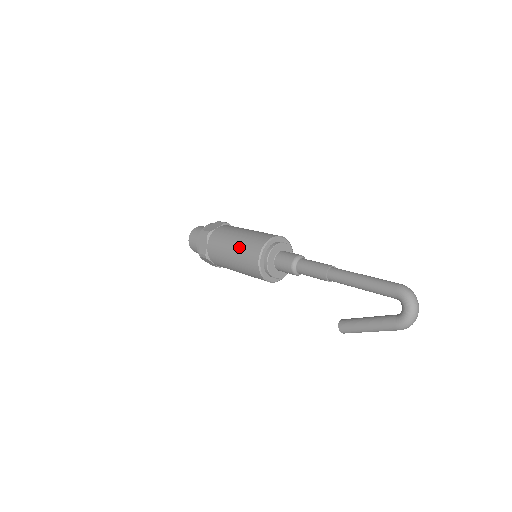
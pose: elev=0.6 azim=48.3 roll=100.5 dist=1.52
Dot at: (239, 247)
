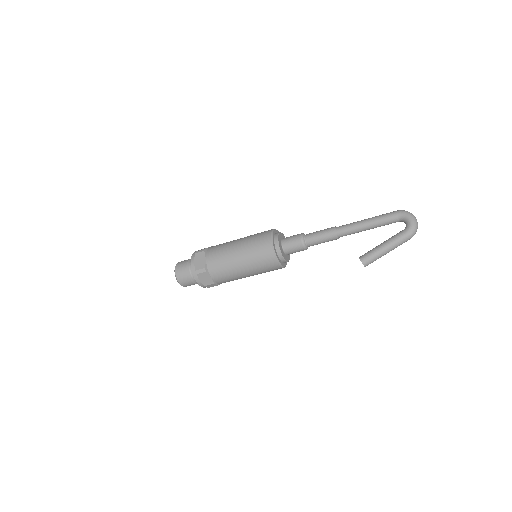
Dot at: (246, 243)
